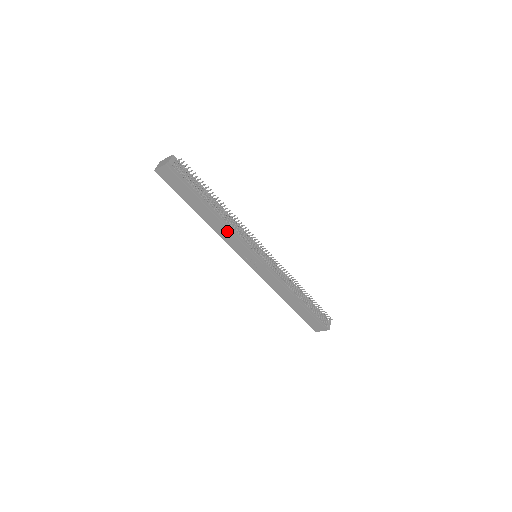
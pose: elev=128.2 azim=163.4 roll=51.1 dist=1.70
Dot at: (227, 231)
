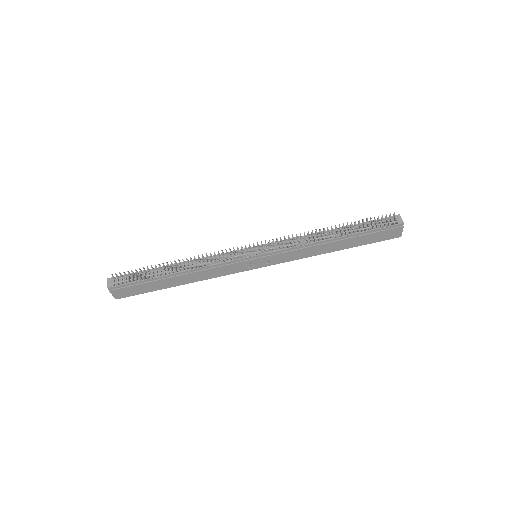
Dot at: (207, 272)
